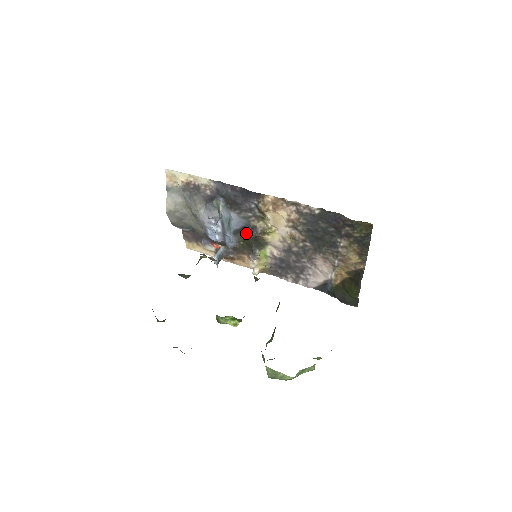
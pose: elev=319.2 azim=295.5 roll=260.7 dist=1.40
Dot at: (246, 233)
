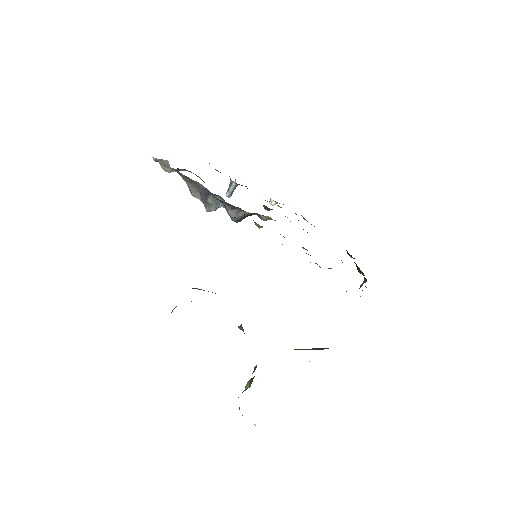
Dot at: (250, 215)
